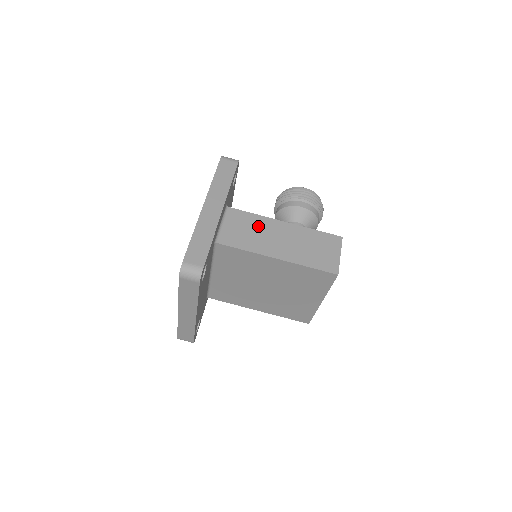
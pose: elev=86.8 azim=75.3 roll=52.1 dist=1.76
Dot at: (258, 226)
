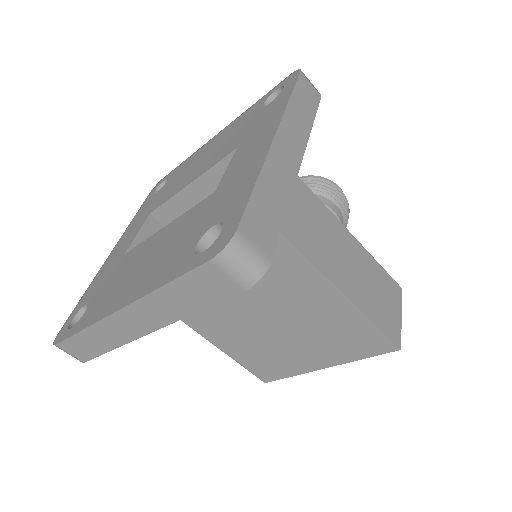
Dot at: (318, 217)
